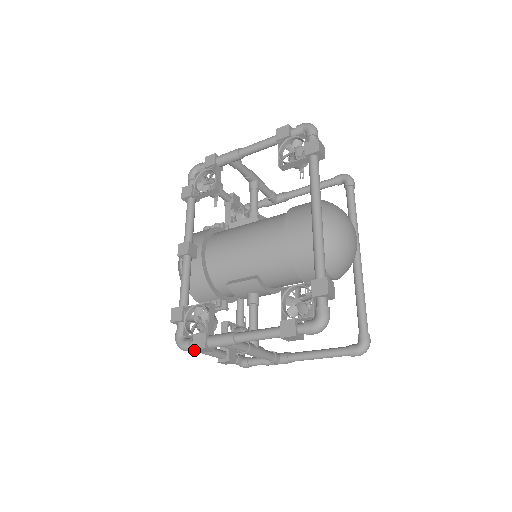
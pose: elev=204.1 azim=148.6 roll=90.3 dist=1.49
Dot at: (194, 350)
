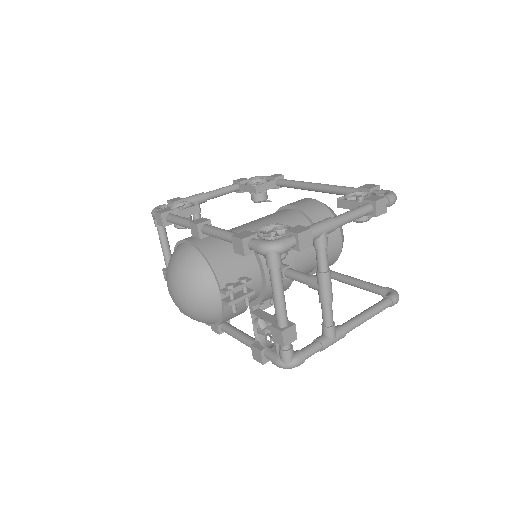
Dot at: (281, 264)
